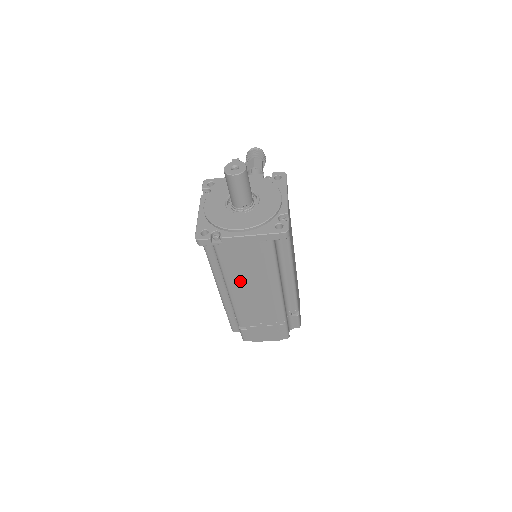
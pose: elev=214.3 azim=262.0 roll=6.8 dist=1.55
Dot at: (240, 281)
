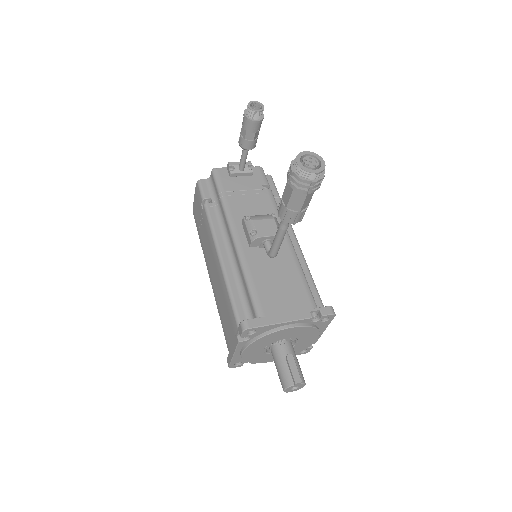
Dot at: occluded
